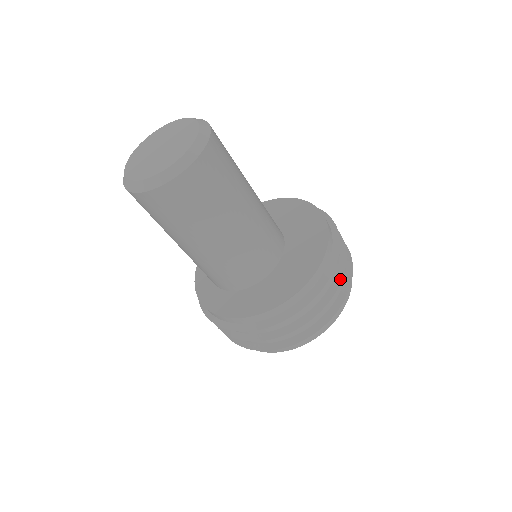
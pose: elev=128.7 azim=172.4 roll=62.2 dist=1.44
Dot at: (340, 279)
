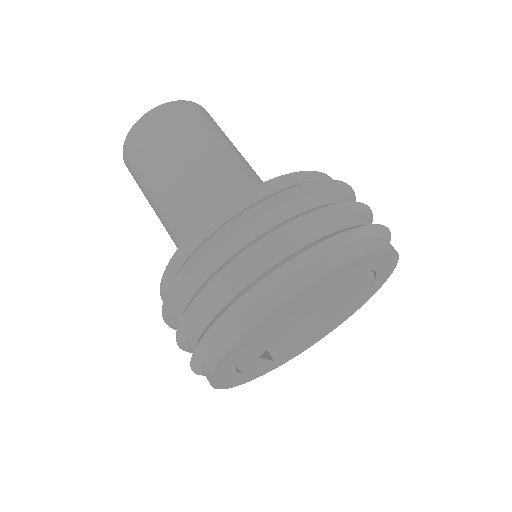
Dot at: (264, 236)
